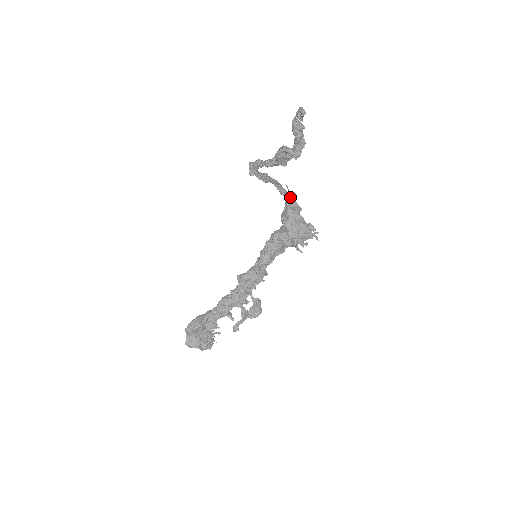
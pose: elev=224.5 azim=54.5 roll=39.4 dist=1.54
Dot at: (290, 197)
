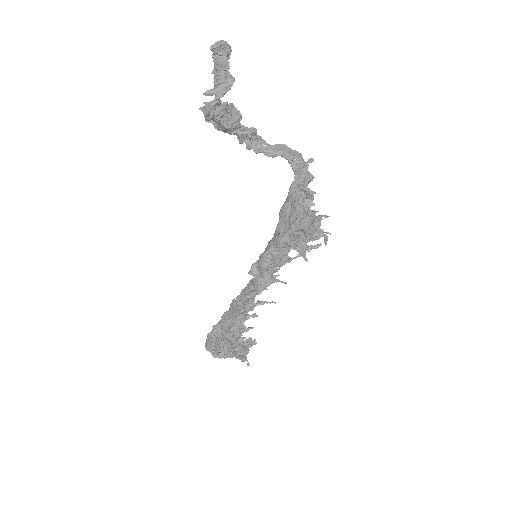
Dot at: (305, 176)
